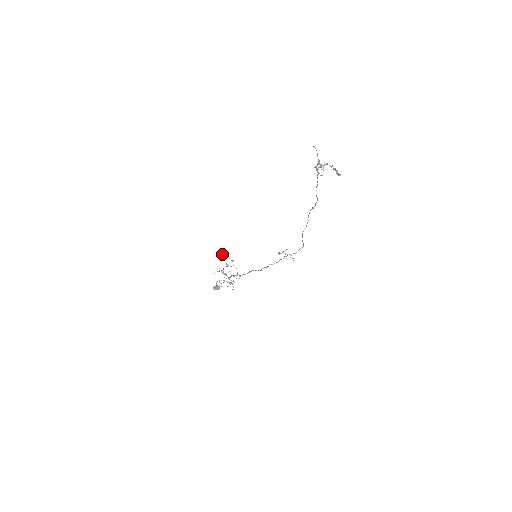
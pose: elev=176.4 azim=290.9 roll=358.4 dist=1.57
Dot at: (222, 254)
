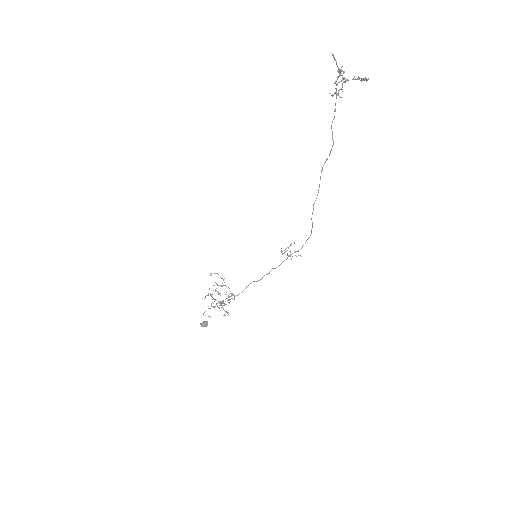
Dot at: (210, 273)
